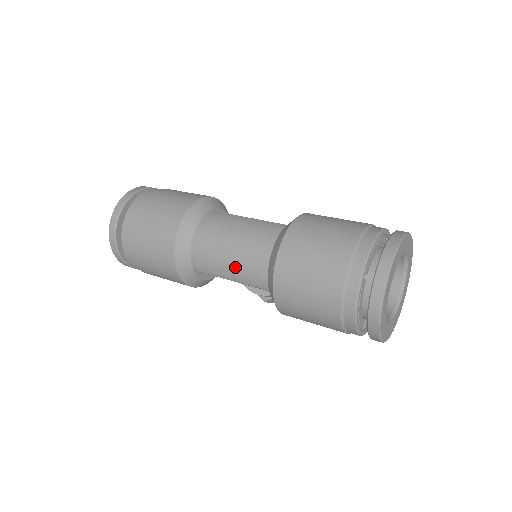
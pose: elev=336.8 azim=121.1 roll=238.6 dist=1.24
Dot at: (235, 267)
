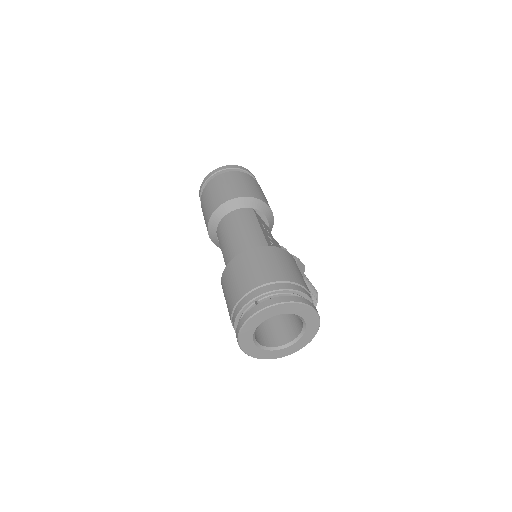
Dot at: (226, 246)
